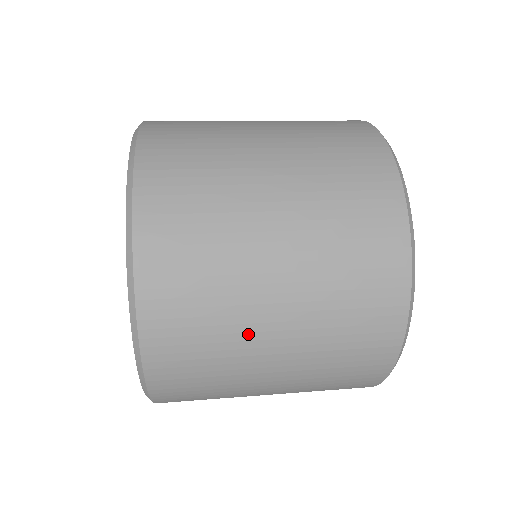
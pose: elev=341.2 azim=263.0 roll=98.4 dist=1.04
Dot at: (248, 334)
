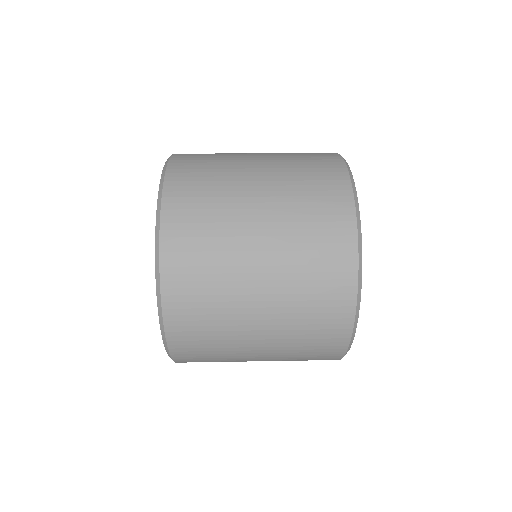
Dot at: (237, 217)
